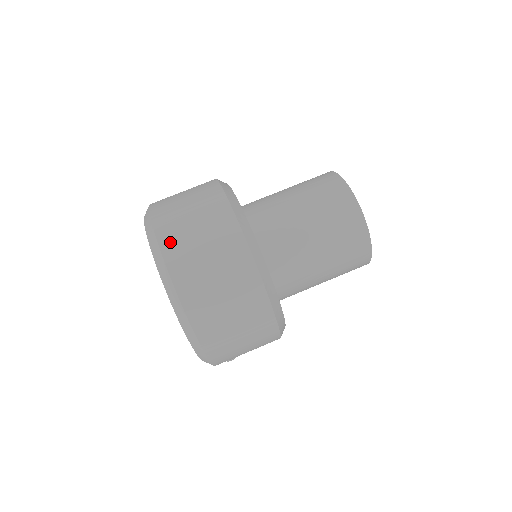
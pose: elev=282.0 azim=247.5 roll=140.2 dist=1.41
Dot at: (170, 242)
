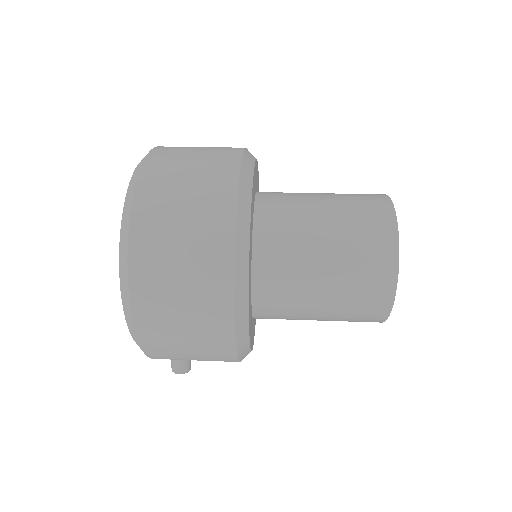
Dot at: (153, 172)
